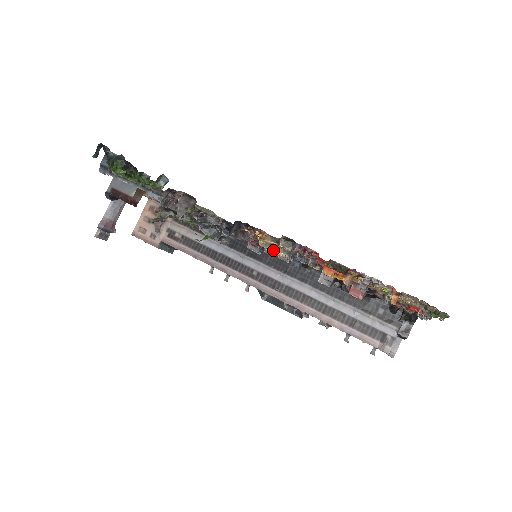
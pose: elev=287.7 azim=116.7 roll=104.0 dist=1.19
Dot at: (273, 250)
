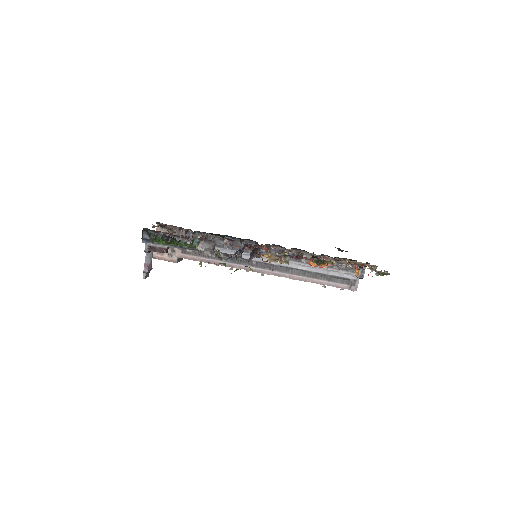
Dot at: occluded
